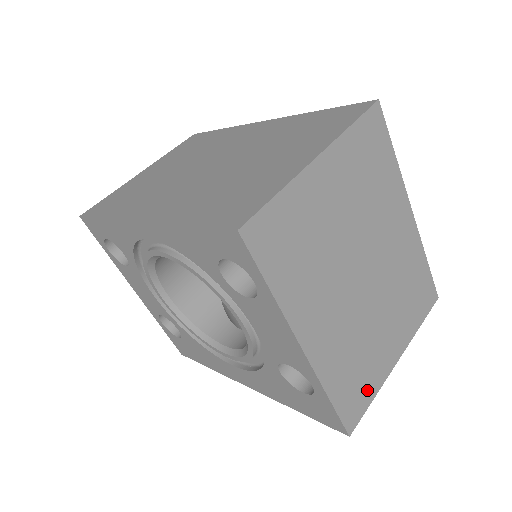
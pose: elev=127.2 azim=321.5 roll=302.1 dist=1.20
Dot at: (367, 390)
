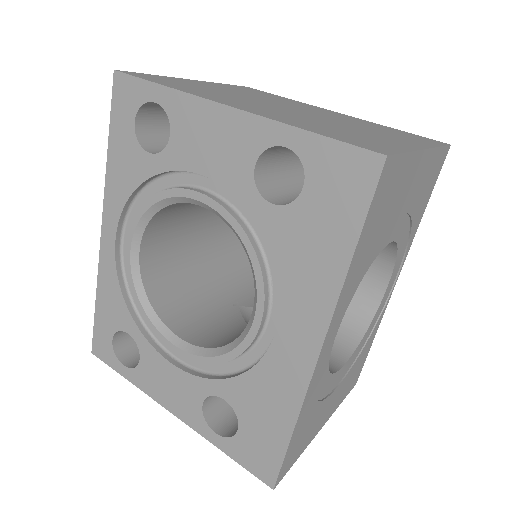
Dot at: (383, 145)
